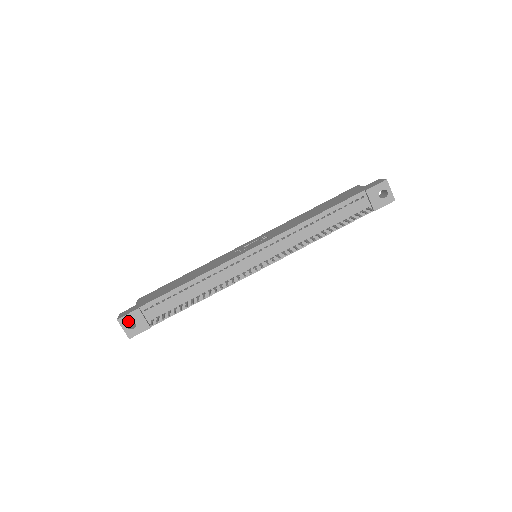
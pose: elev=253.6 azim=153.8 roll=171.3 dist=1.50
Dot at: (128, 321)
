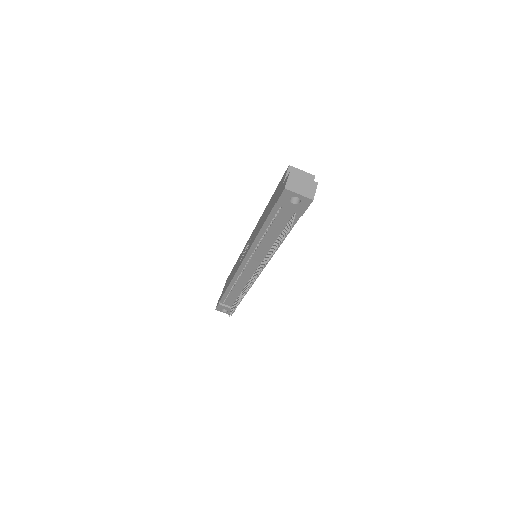
Dot at: (221, 309)
